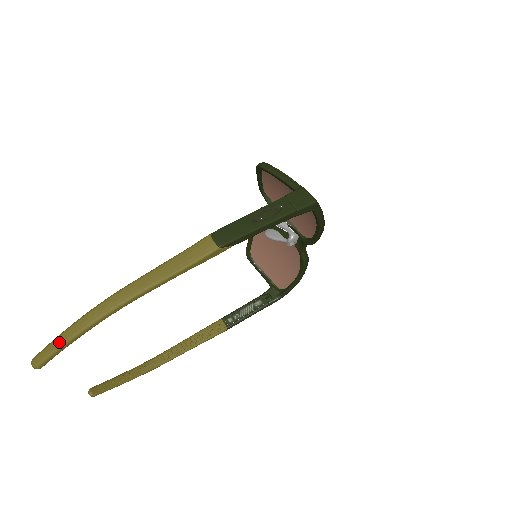
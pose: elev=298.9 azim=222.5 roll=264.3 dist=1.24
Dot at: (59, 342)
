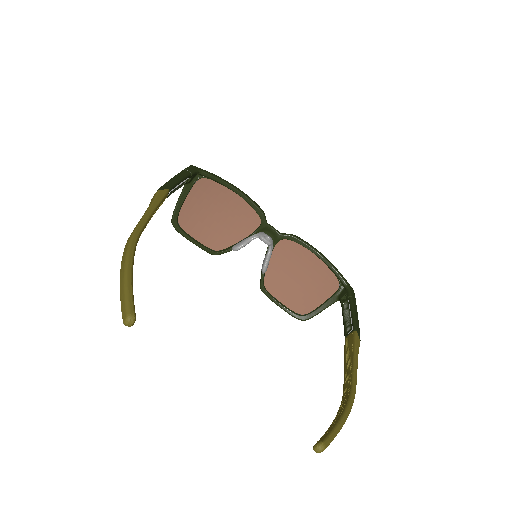
Dot at: (122, 286)
